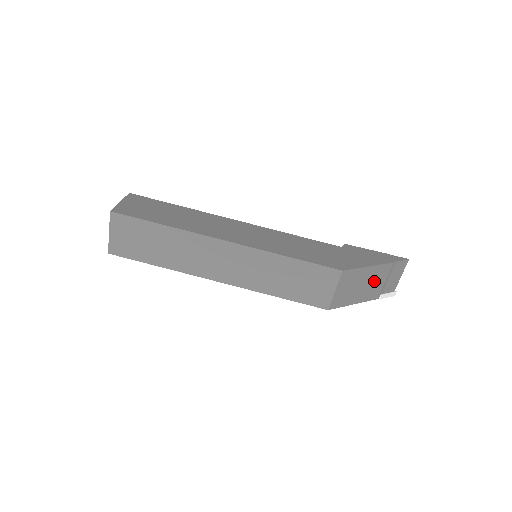
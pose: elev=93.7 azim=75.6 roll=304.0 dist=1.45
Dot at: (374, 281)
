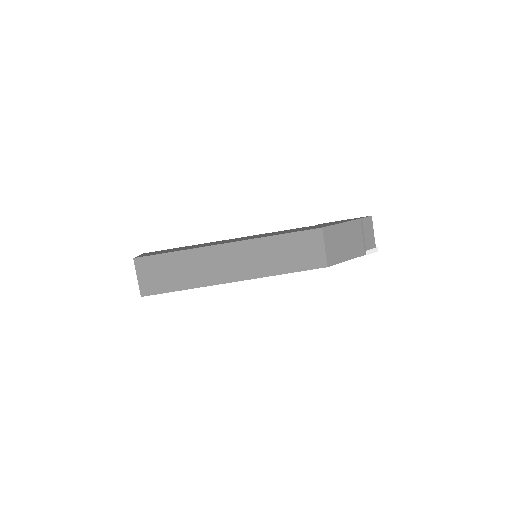
Dot at: (353, 237)
